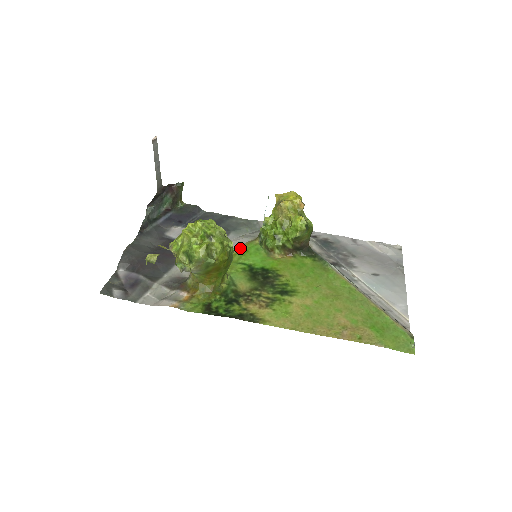
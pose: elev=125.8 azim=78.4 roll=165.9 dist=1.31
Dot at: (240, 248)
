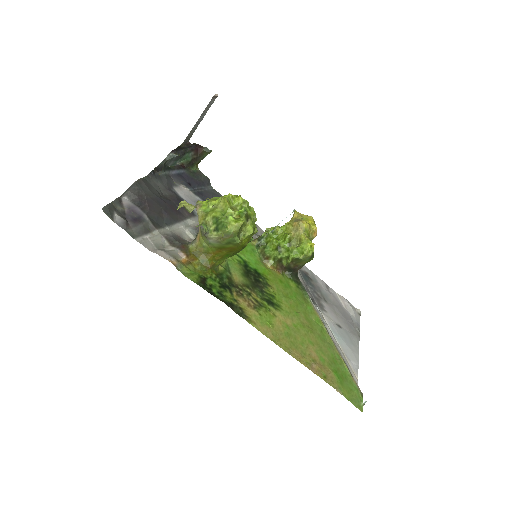
Dot at: occluded
